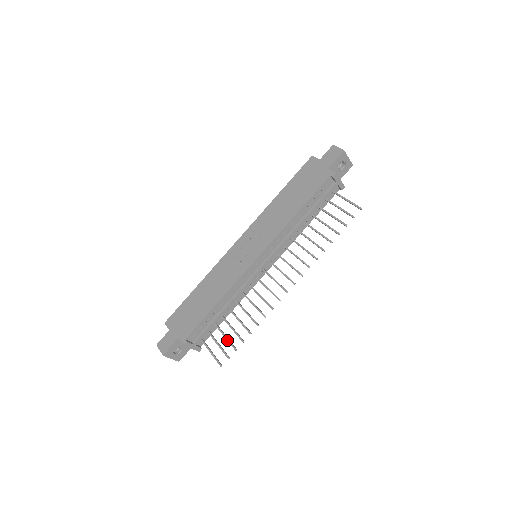
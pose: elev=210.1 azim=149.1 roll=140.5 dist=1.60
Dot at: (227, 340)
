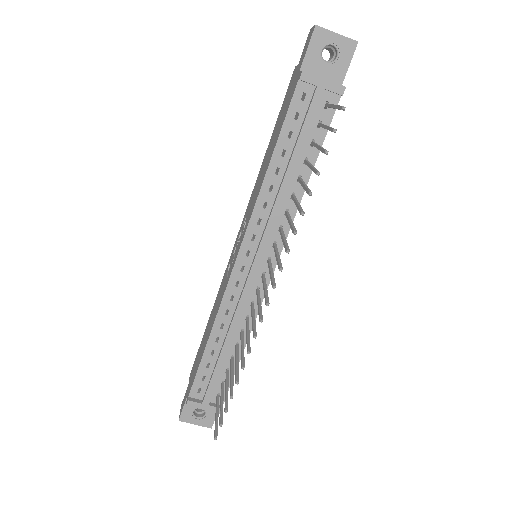
Dot at: occluded
